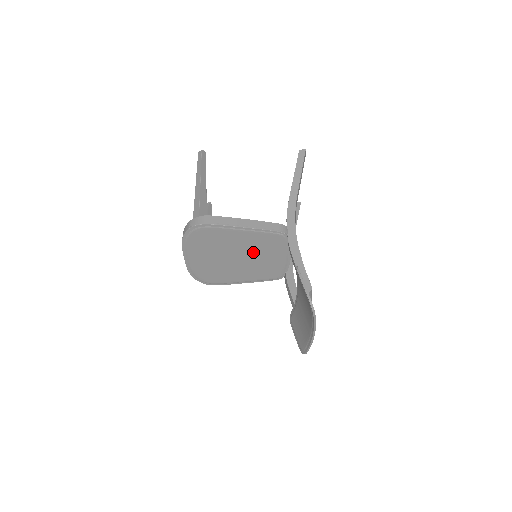
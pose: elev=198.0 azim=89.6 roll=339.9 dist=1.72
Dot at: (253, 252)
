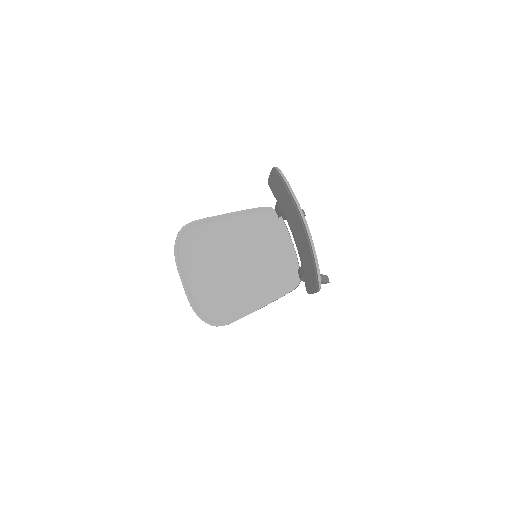
Dot at: (249, 248)
